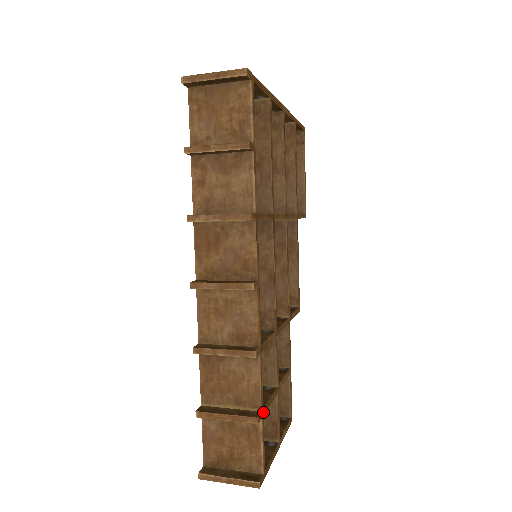
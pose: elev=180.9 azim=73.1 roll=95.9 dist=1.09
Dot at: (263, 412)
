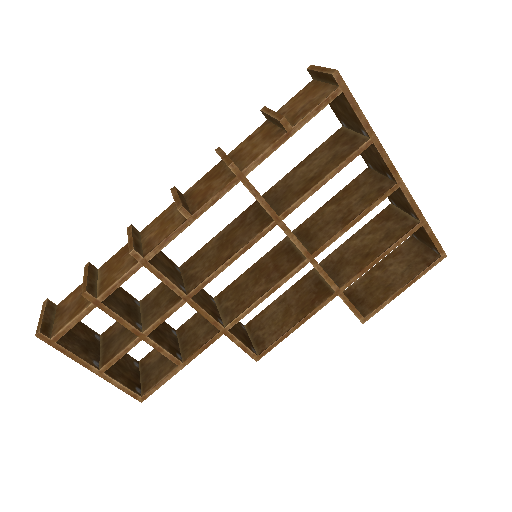
Dot at: (99, 304)
